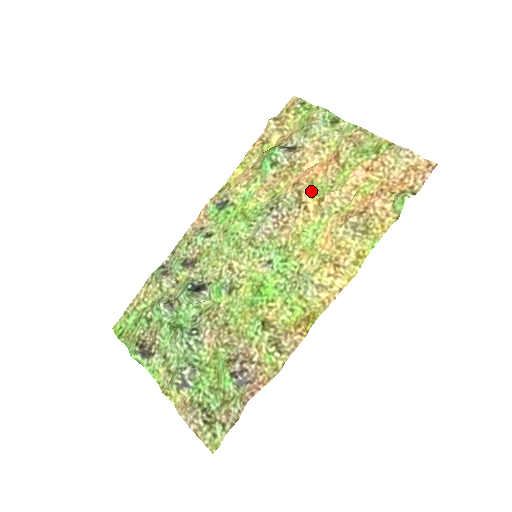
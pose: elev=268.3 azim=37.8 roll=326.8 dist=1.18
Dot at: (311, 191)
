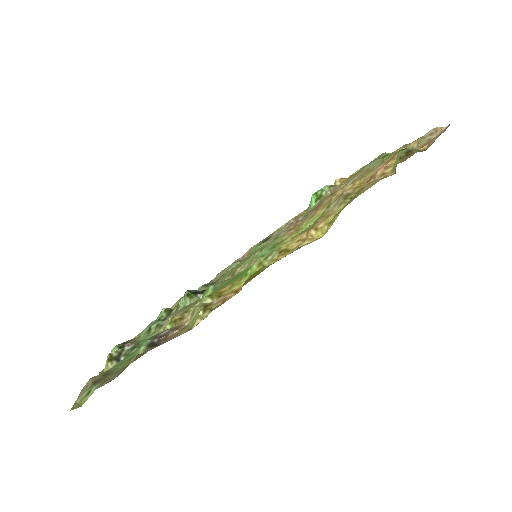
Dot at: (331, 197)
